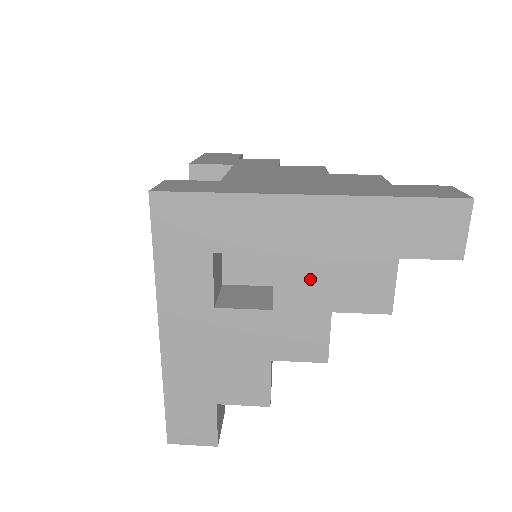
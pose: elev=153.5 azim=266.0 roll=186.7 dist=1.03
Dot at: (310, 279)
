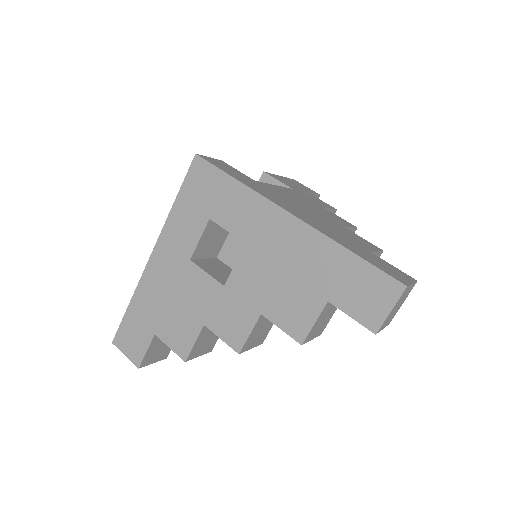
Dot at: (259, 278)
